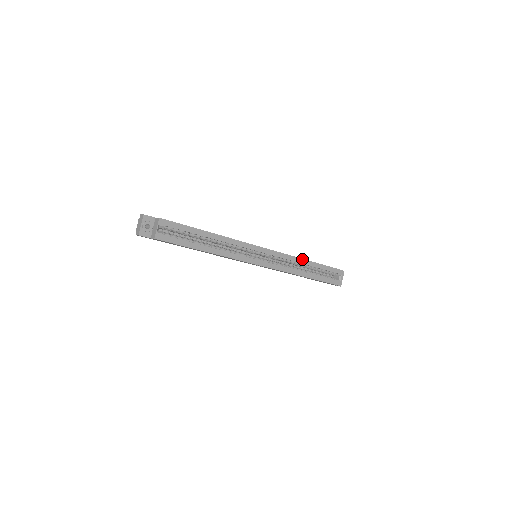
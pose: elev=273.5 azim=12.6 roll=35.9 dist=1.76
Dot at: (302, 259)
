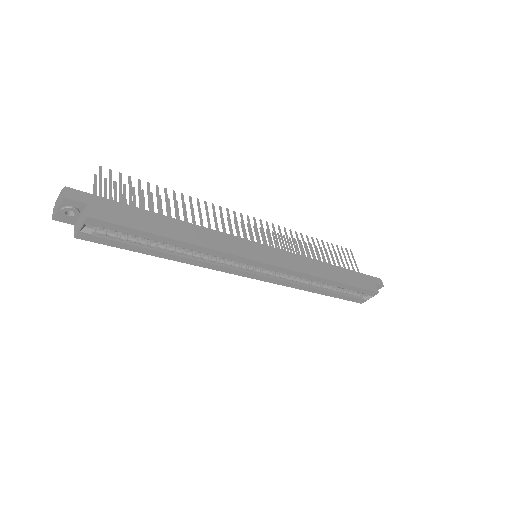
Dot at: (323, 278)
